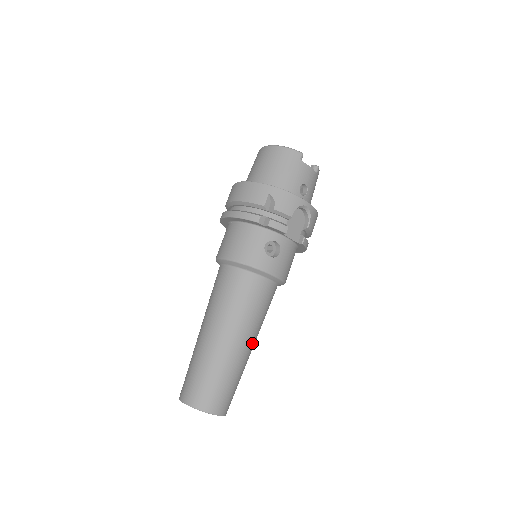
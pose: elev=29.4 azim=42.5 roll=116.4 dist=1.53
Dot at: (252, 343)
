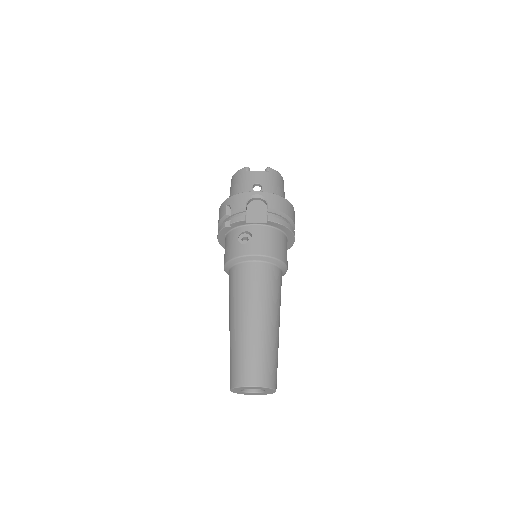
Dot at: (265, 317)
